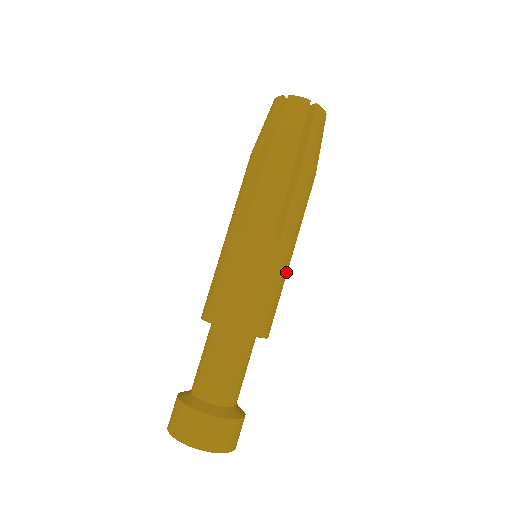
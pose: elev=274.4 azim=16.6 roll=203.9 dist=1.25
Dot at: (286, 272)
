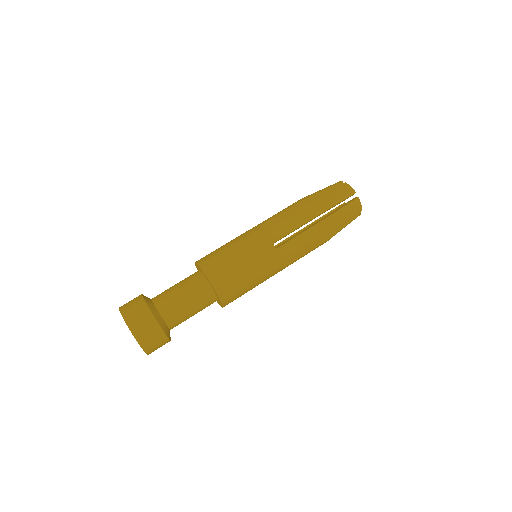
Dot at: (265, 275)
